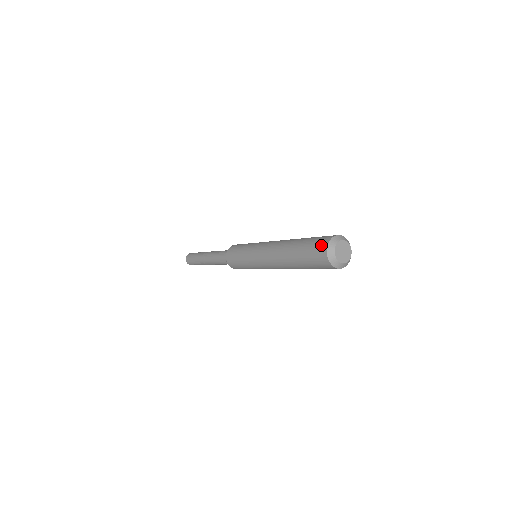
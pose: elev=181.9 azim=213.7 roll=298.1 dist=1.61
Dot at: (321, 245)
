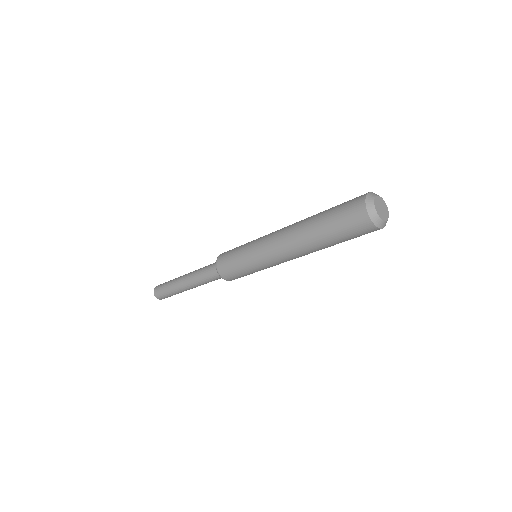
Dot at: (357, 215)
